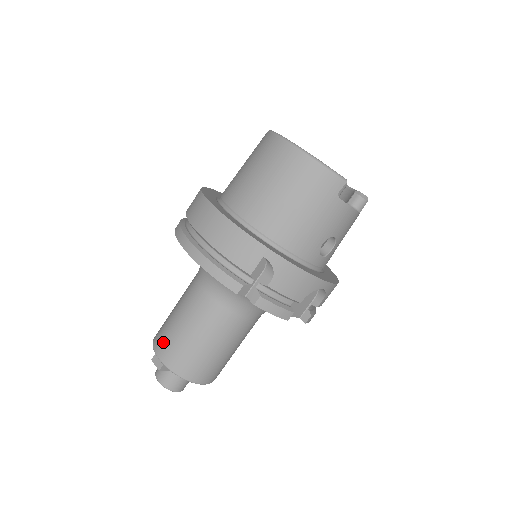
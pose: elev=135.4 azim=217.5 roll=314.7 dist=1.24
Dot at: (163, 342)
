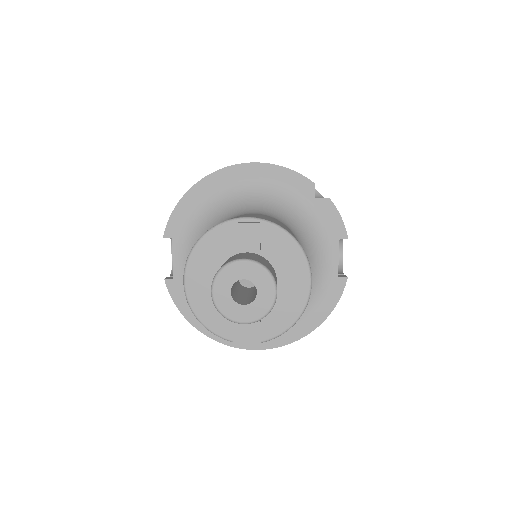
Dot at: occluded
